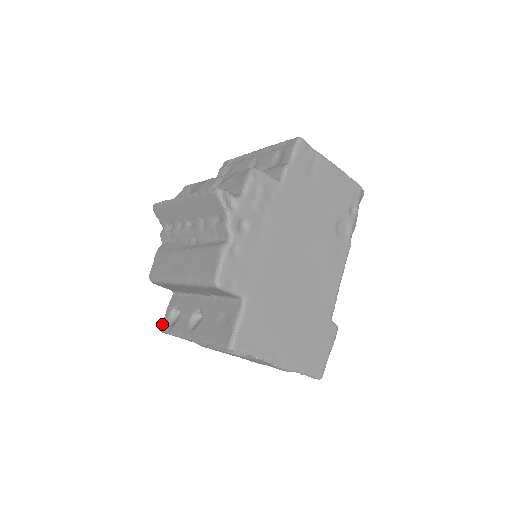
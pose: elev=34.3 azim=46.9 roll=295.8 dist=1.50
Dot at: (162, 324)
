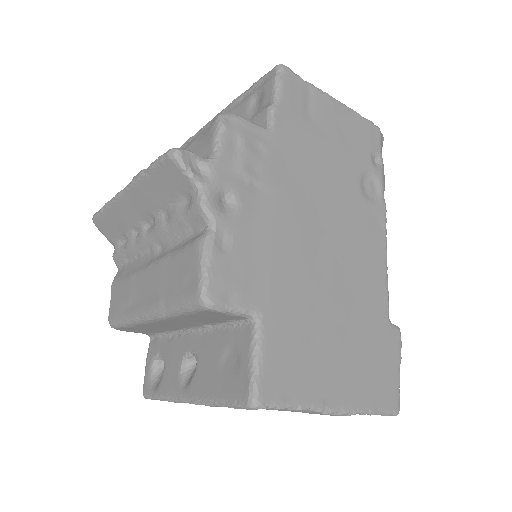
Dot at: (143, 386)
